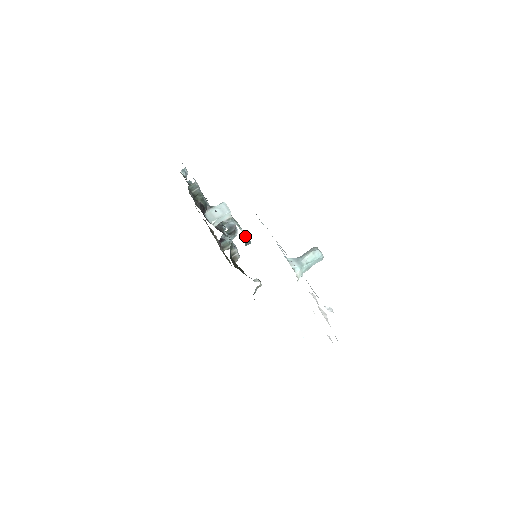
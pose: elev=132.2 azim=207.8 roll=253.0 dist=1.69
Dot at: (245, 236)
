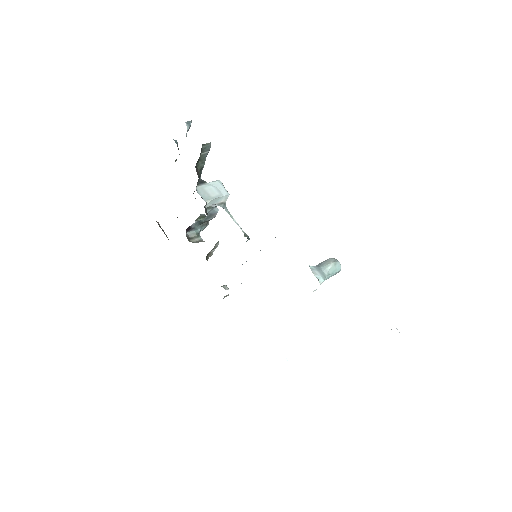
Dot at: (241, 229)
